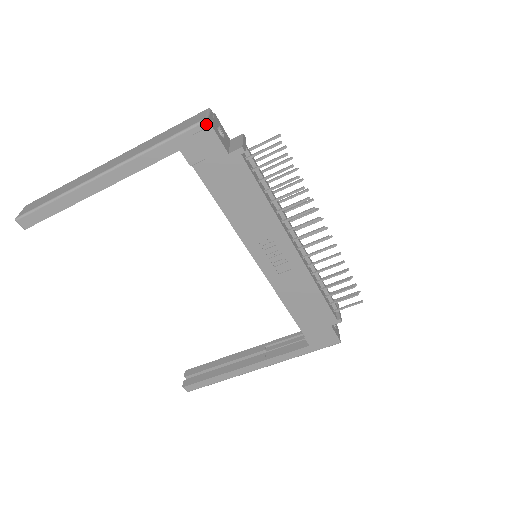
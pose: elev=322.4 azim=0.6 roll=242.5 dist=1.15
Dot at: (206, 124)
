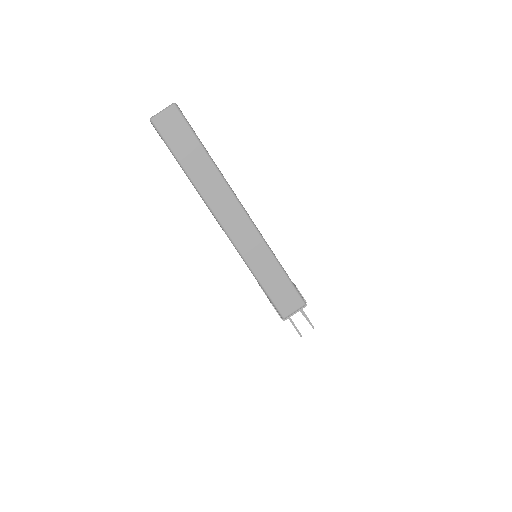
Dot at: (281, 317)
